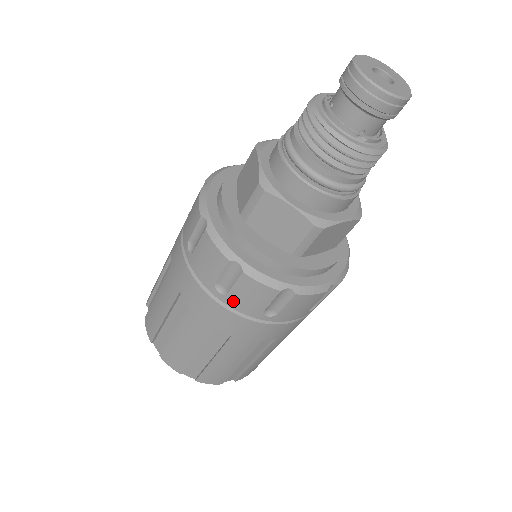
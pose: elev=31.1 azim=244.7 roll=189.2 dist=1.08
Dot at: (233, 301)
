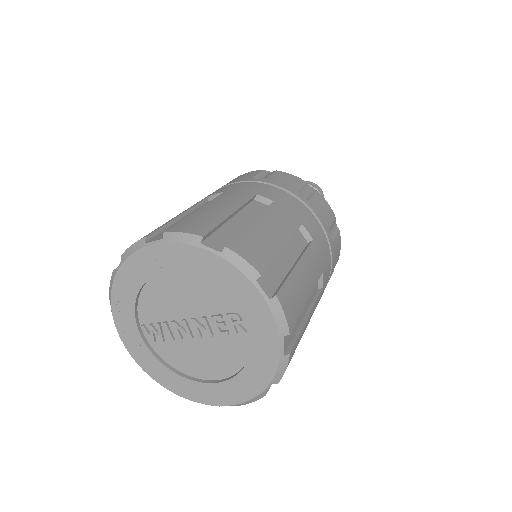
Dot at: (314, 207)
